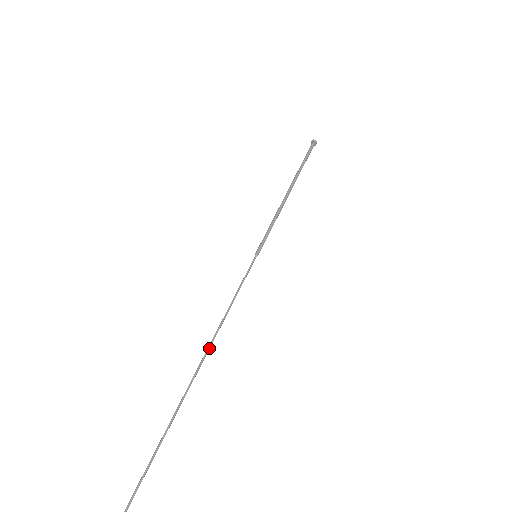
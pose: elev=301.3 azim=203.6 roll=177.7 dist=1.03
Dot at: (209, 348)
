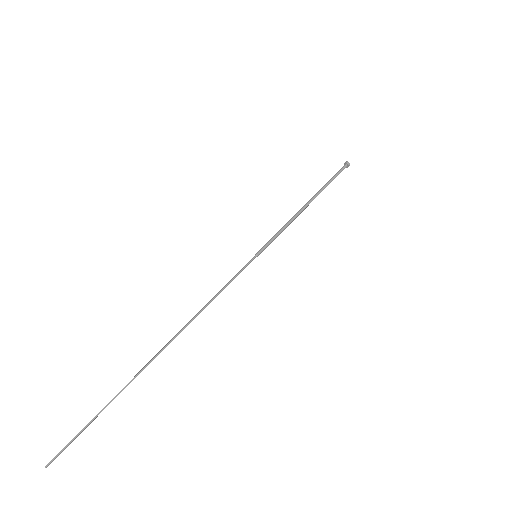
Dot at: (184, 327)
